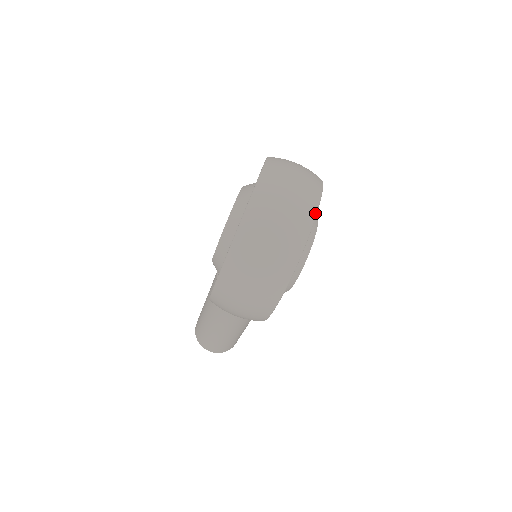
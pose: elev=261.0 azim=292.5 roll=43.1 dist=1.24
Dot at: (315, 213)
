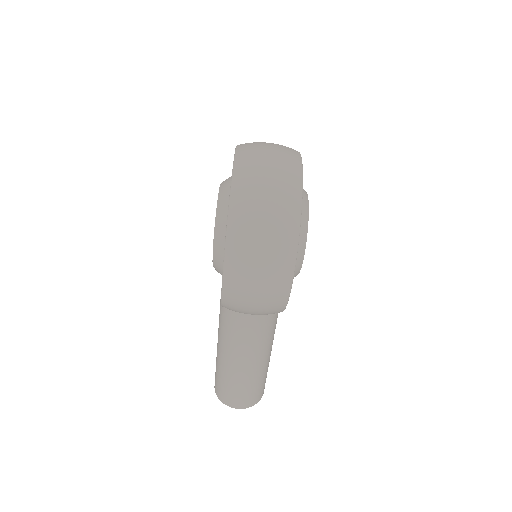
Dot at: (301, 166)
